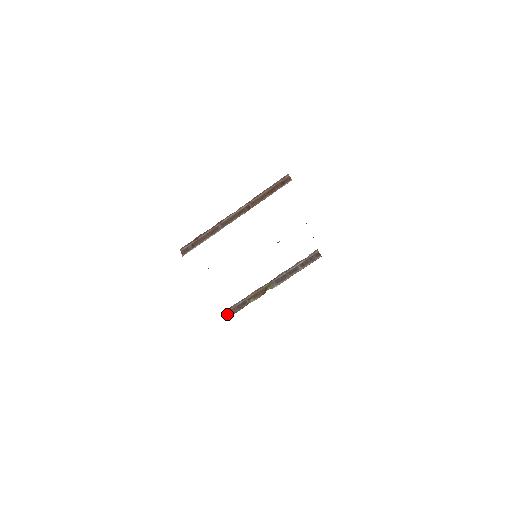
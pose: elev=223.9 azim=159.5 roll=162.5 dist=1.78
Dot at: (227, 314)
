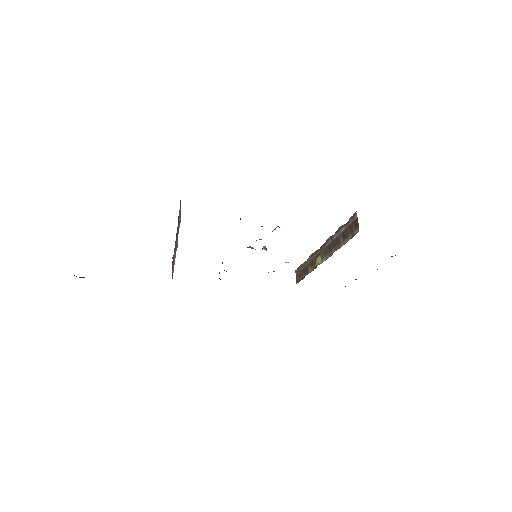
Dot at: (296, 277)
